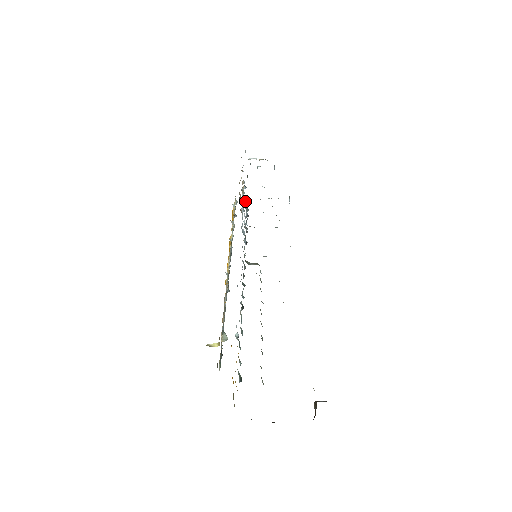
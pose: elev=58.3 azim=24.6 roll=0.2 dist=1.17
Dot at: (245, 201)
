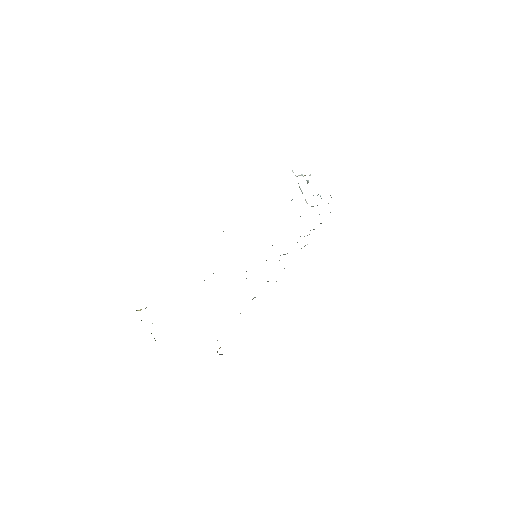
Dot at: occluded
